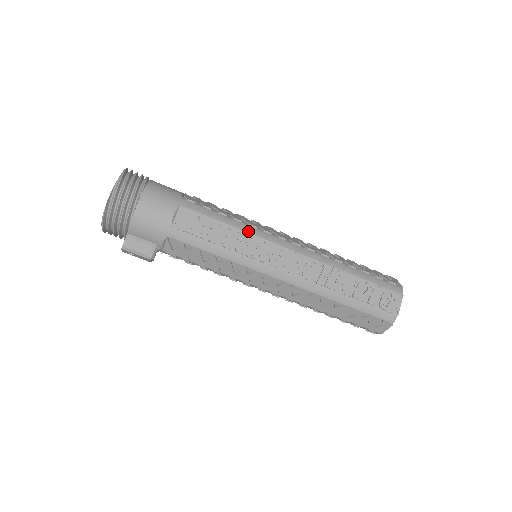
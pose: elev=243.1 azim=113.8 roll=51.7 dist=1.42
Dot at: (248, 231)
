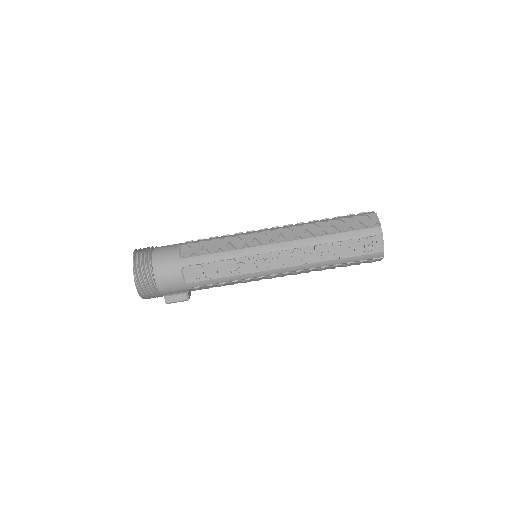
Dot at: (237, 256)
